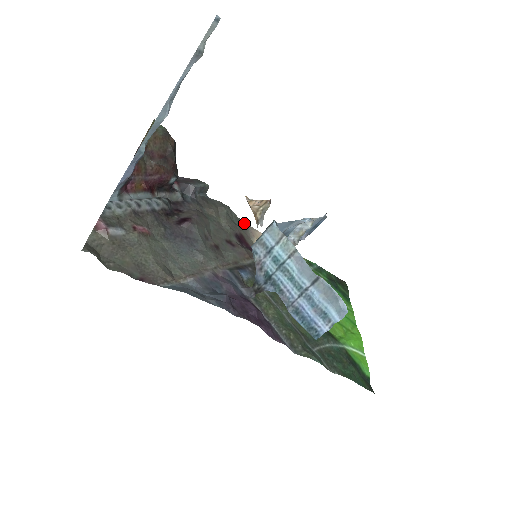
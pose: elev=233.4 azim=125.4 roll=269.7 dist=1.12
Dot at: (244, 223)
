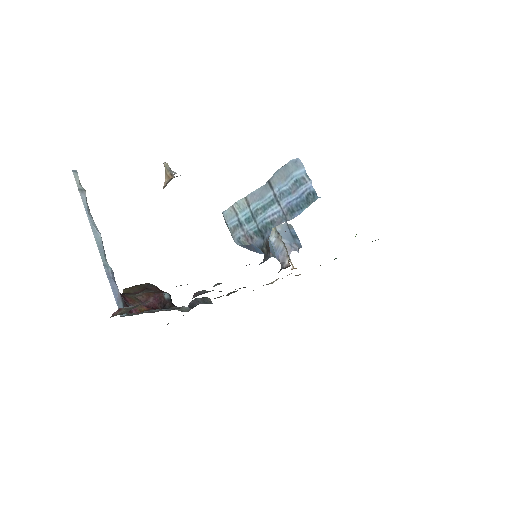
Dot at: occluded
